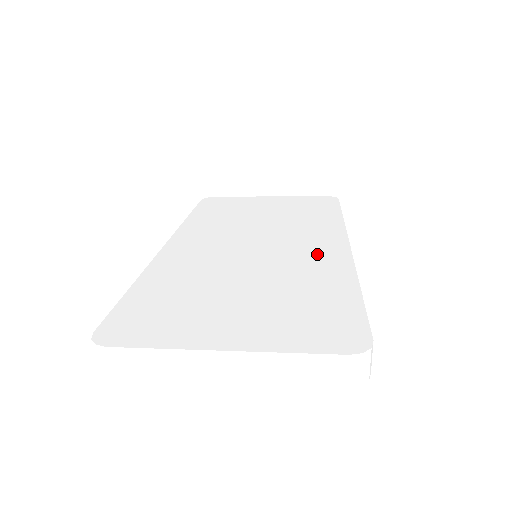
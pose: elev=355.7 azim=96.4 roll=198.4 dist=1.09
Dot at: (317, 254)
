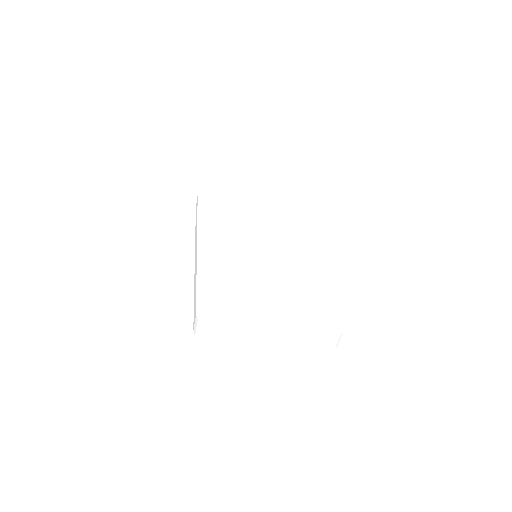
Dot at: (298, 262)
